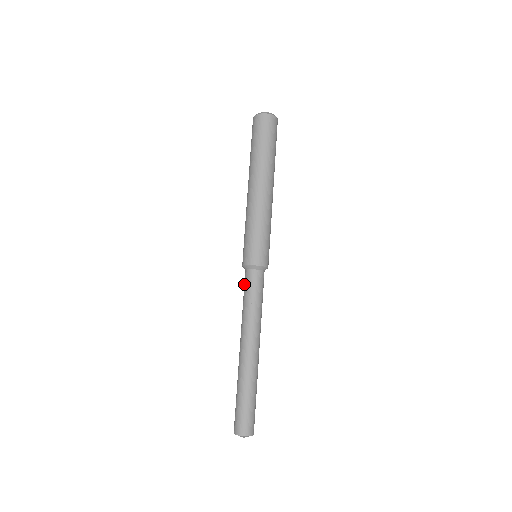
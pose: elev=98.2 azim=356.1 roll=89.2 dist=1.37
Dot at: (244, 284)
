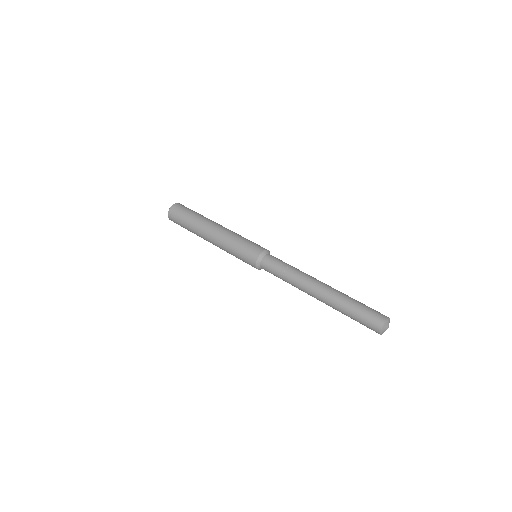
Dot at: (271, 264)
